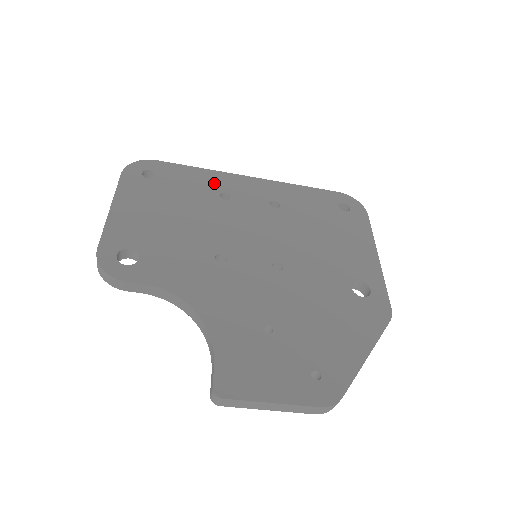
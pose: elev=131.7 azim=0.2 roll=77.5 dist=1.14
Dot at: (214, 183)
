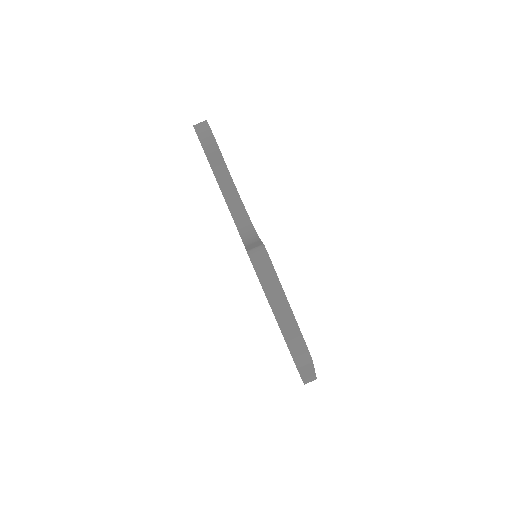
Dot at: occluded
